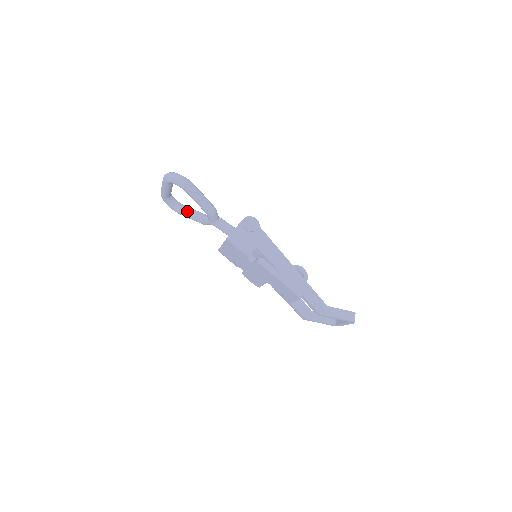
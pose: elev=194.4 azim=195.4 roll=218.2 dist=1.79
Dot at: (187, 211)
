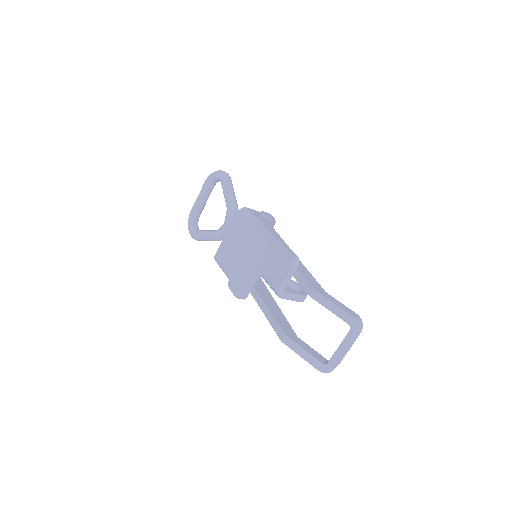
Dot at: (205, 230)
